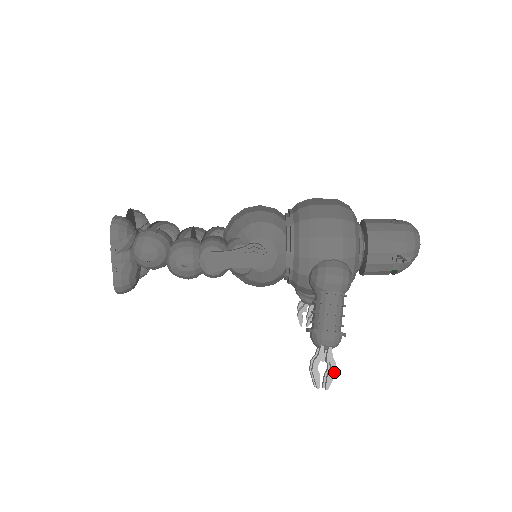
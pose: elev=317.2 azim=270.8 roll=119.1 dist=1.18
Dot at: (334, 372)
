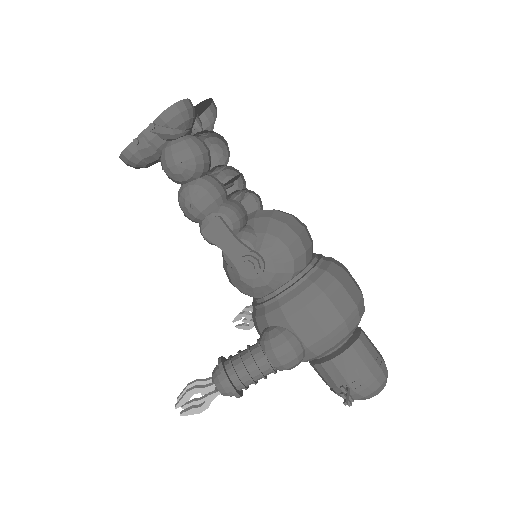
Dot at: (200, 411)
